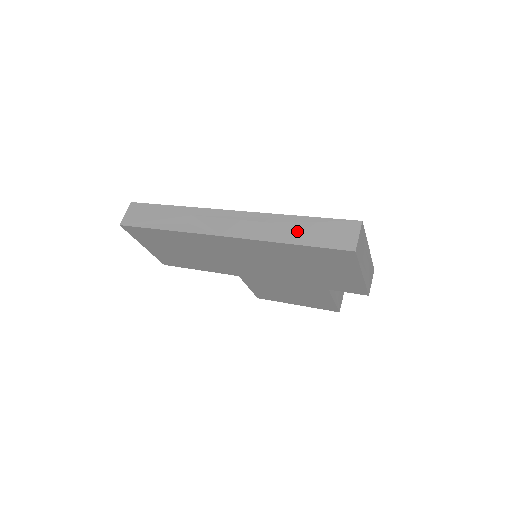
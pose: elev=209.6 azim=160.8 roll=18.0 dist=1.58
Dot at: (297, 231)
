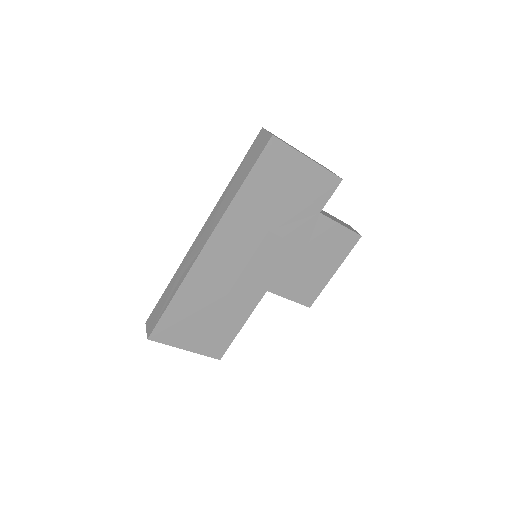
Dot at: (238, 180)
